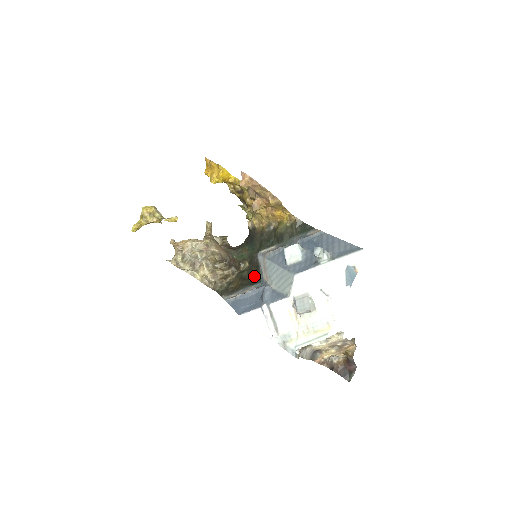
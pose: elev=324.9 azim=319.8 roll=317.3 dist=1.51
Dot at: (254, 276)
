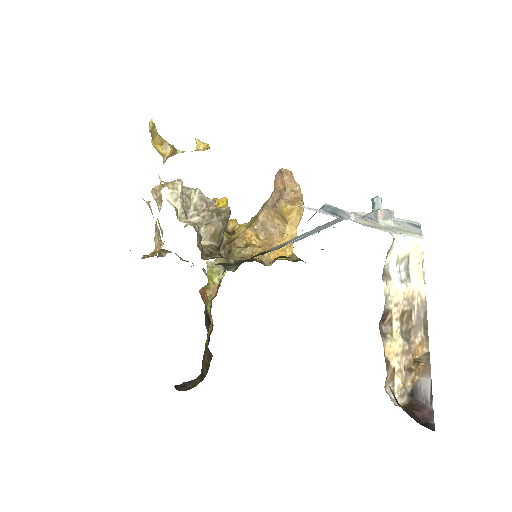
Dot at: (262, 254)
